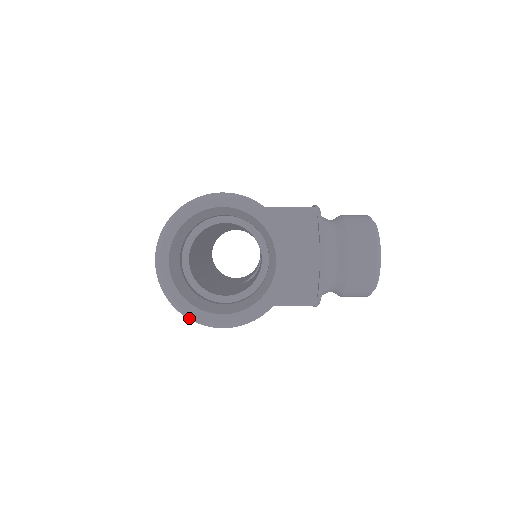
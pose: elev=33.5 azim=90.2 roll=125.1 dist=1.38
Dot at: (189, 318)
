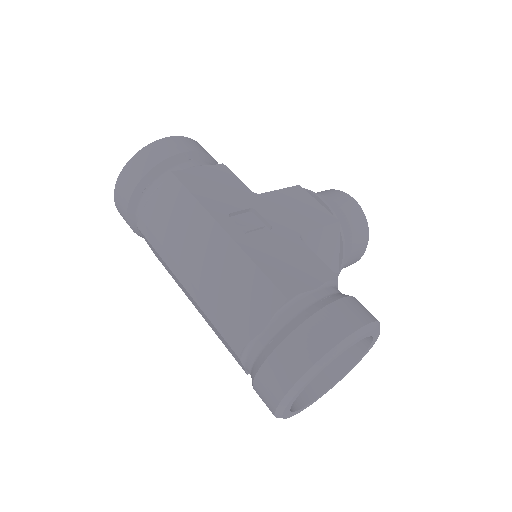
Dot at: occluded
